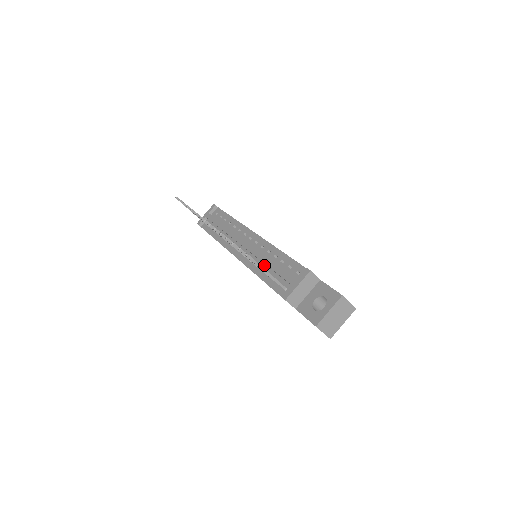
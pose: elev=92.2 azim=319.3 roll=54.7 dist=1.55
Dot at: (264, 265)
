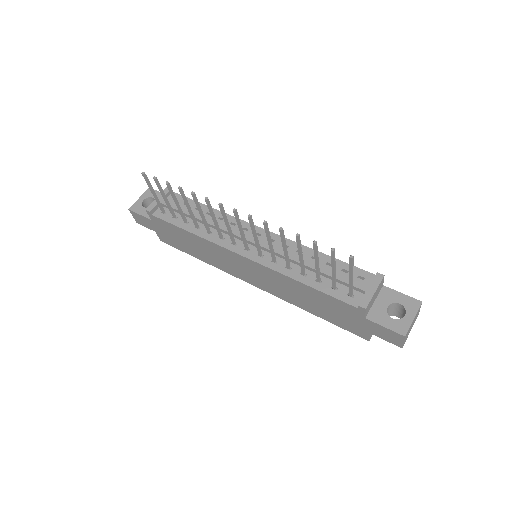
Dot at: occluded
